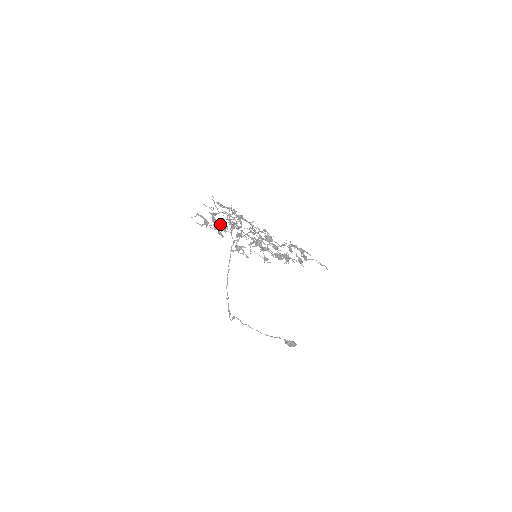
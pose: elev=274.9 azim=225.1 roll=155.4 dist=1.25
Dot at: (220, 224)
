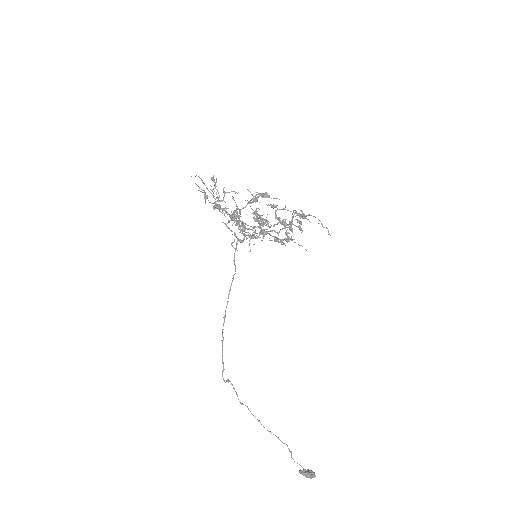
Dot at: (220, 206)
